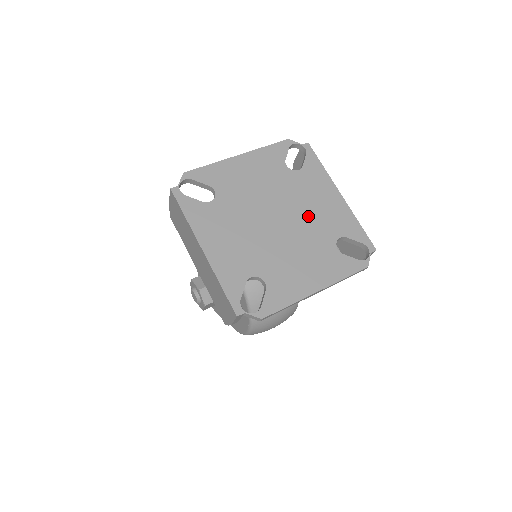
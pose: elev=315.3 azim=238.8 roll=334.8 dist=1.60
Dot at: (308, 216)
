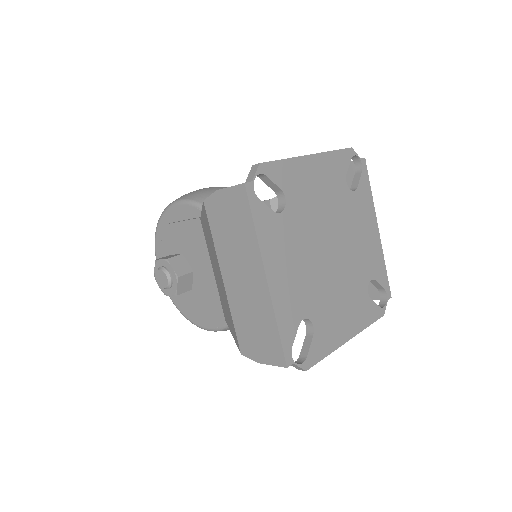
Dot at: (354, 250)
